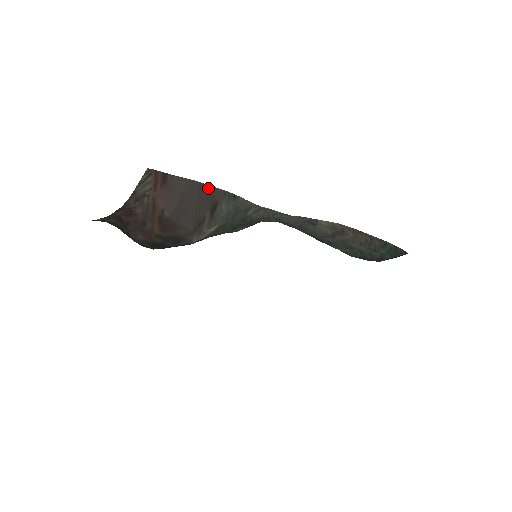
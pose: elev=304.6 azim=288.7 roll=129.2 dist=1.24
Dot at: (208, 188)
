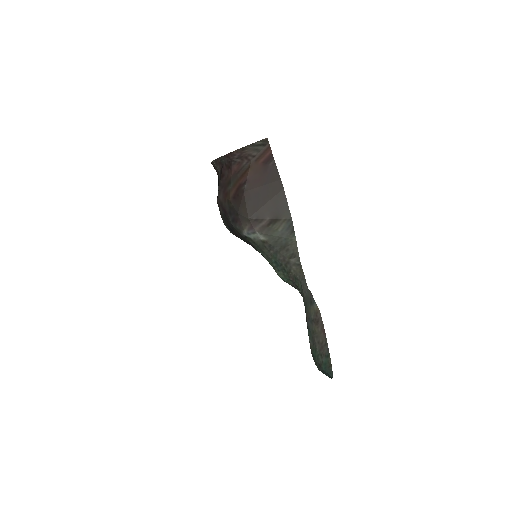
Dot at: (285, 201)
